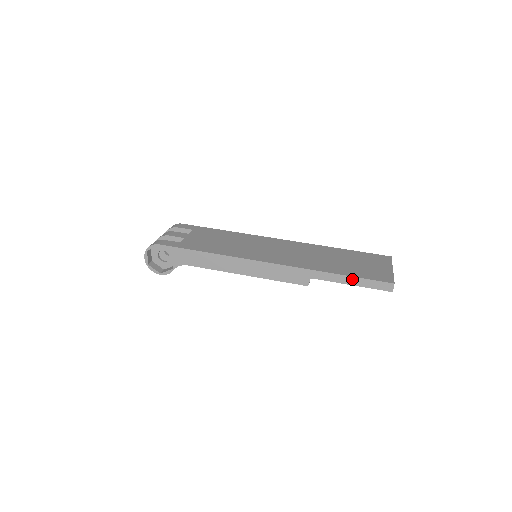
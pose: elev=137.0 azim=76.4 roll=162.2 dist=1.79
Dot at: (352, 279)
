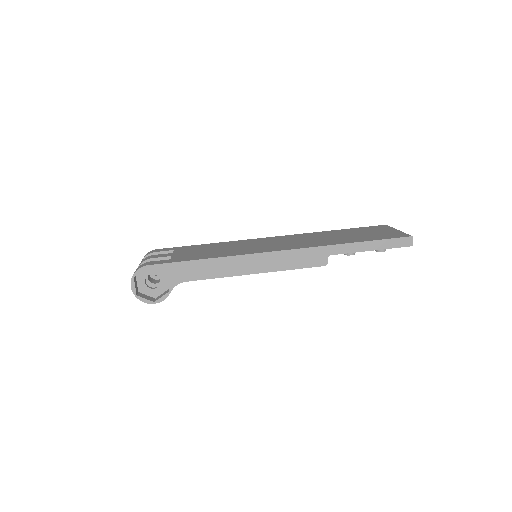
Dot at: (370, 244)
